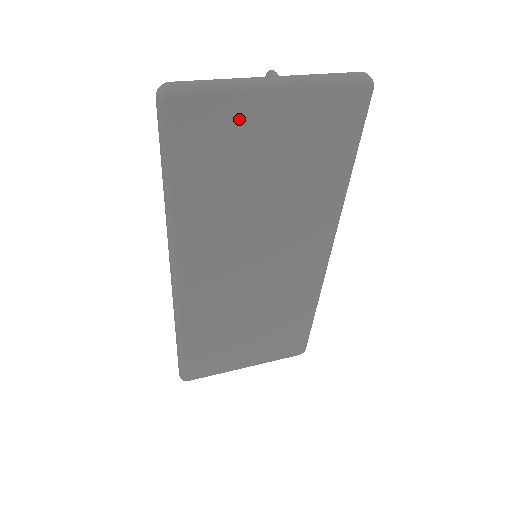
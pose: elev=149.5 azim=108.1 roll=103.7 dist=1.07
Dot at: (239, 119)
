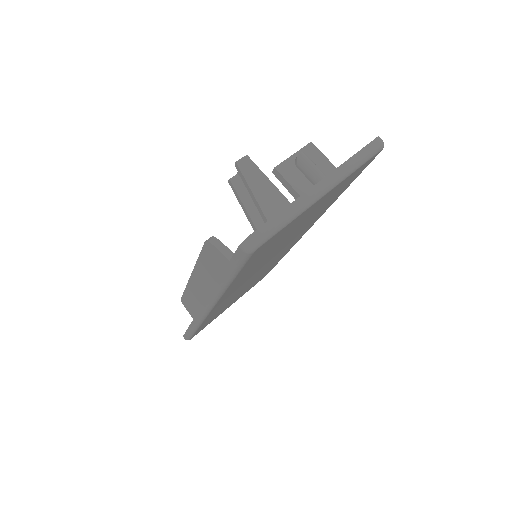
Dot at: (294, 223)
